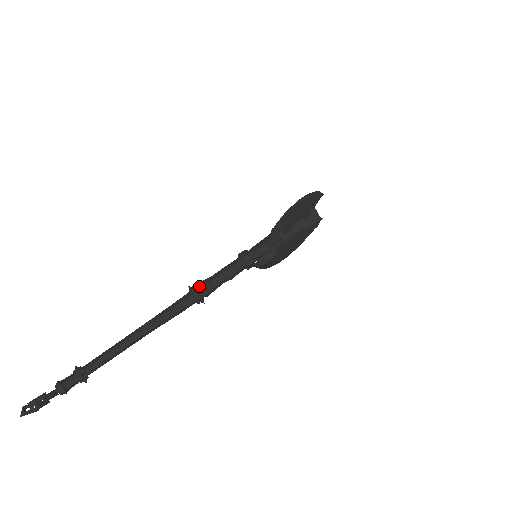
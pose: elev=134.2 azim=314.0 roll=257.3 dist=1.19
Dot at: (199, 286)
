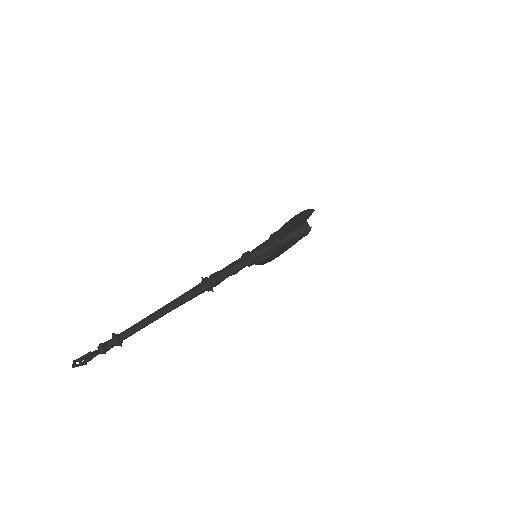
Dot at: (210, 278)
